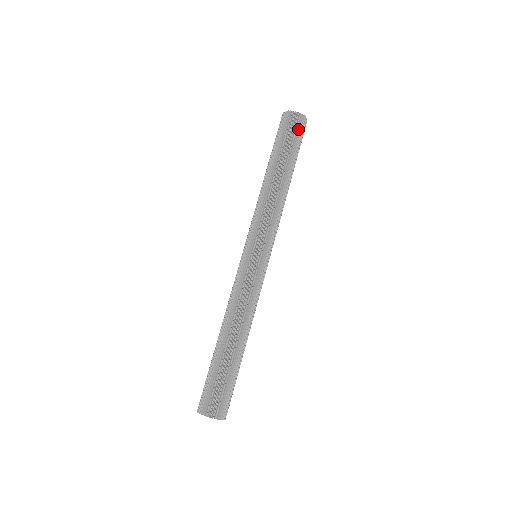
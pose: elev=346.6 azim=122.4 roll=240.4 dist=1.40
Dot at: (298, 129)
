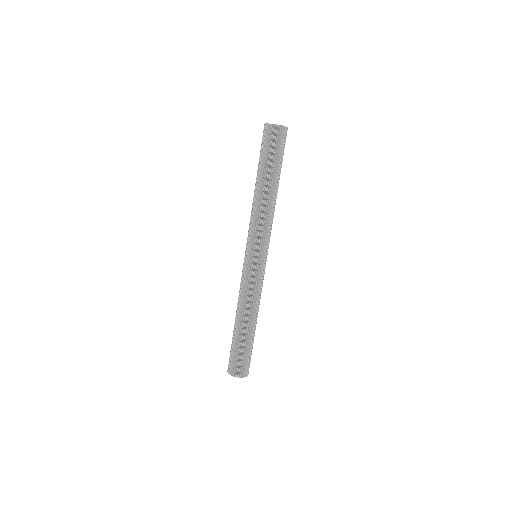
Dot at: (282, 142)
